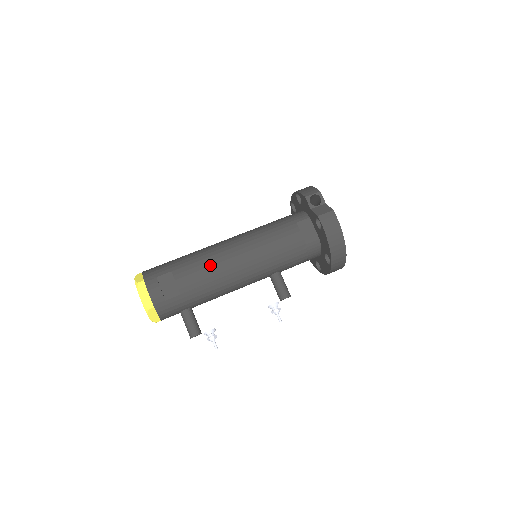
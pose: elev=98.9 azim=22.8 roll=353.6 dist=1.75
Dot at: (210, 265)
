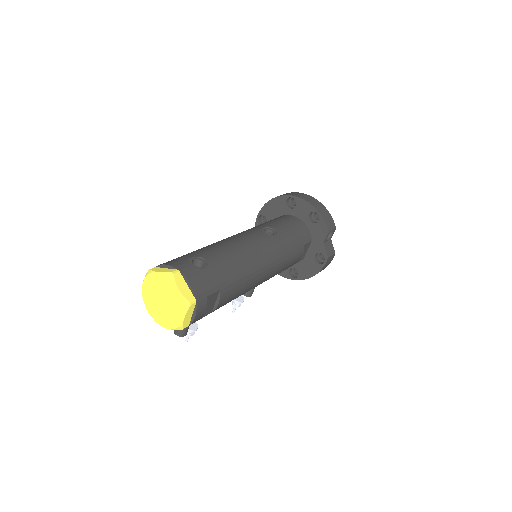
Dot at: (247, 285)
